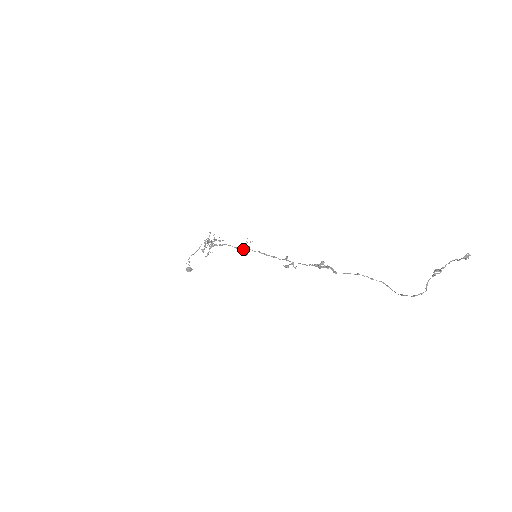
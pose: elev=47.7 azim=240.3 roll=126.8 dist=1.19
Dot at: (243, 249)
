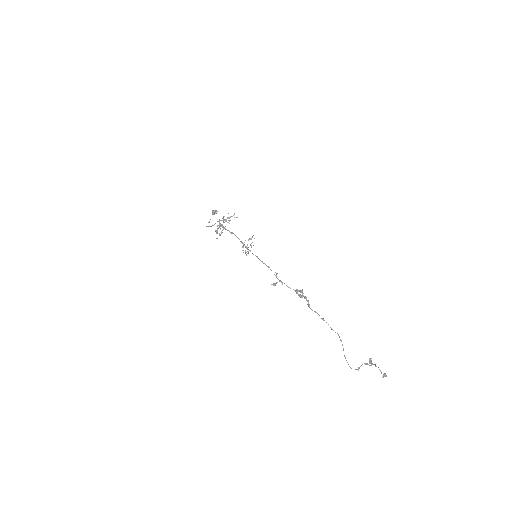
Dot at: occluded
